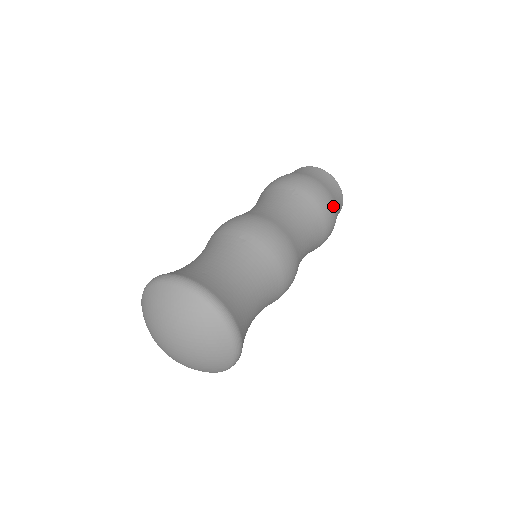
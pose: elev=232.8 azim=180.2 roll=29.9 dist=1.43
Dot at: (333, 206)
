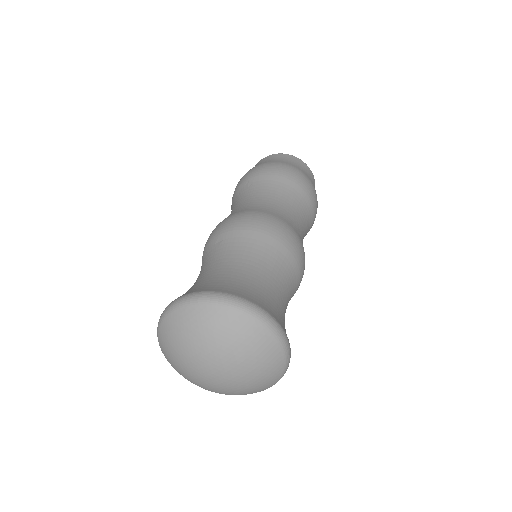
Dot at: (294, 169)
